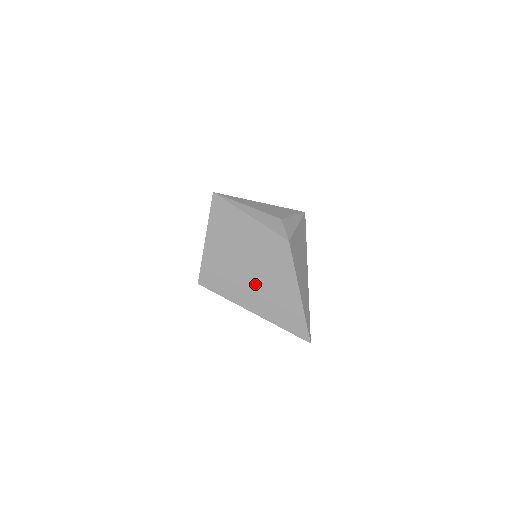
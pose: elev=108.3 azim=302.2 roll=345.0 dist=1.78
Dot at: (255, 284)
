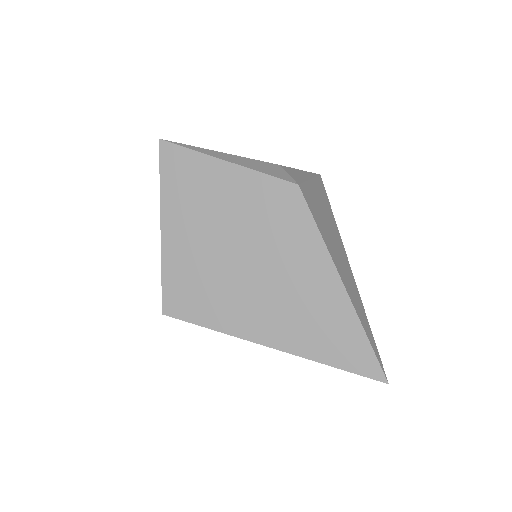
Dot at: (258, 286)
